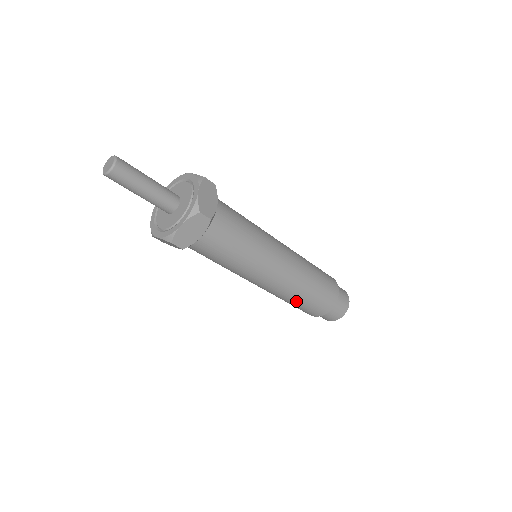
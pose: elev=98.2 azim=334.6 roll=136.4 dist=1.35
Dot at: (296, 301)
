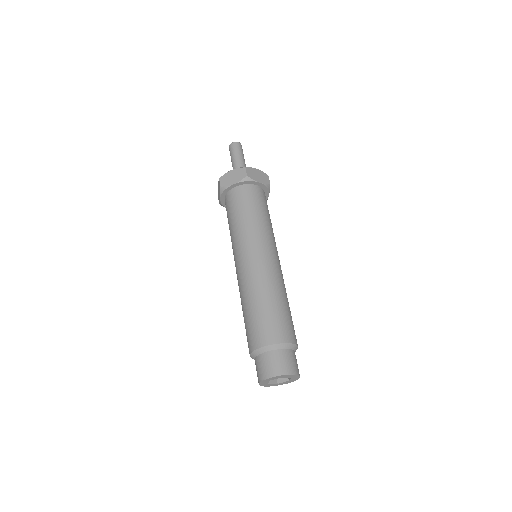
Dot at: (248, 305)
